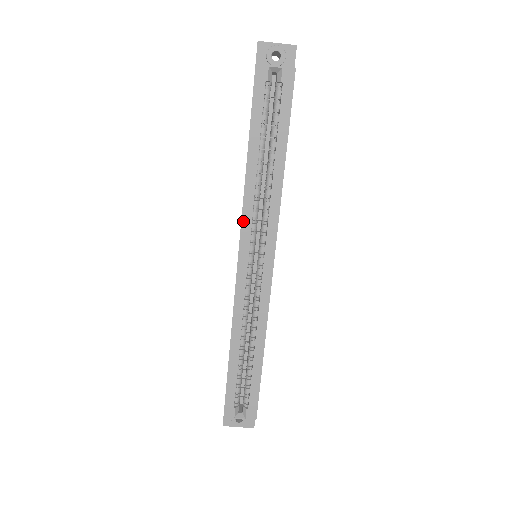
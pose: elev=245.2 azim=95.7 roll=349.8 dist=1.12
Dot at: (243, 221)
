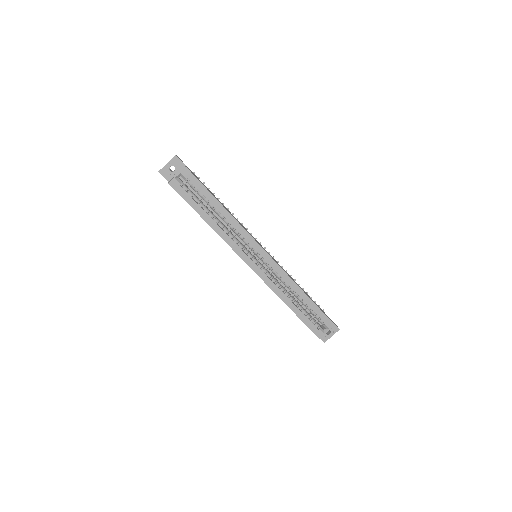
Dot at: (234, 249)
